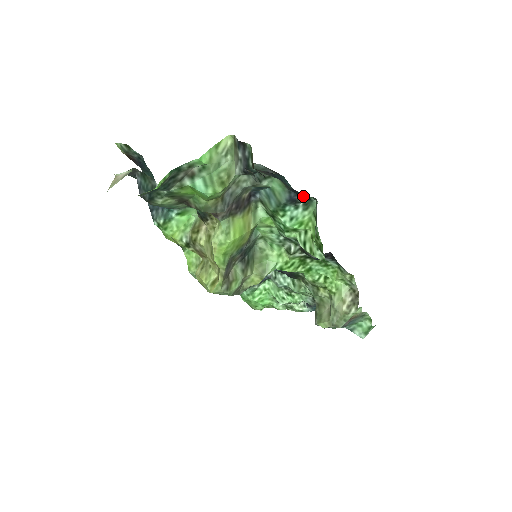
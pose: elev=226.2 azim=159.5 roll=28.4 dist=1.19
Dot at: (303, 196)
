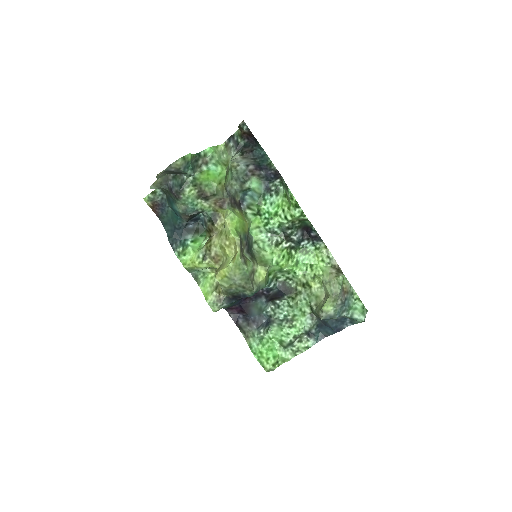
Dot at: (273, 178)
